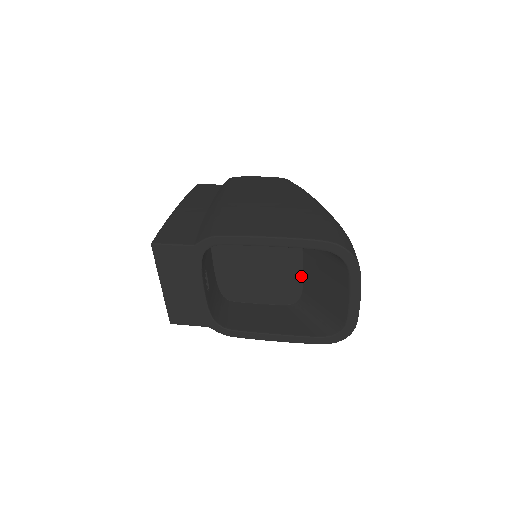
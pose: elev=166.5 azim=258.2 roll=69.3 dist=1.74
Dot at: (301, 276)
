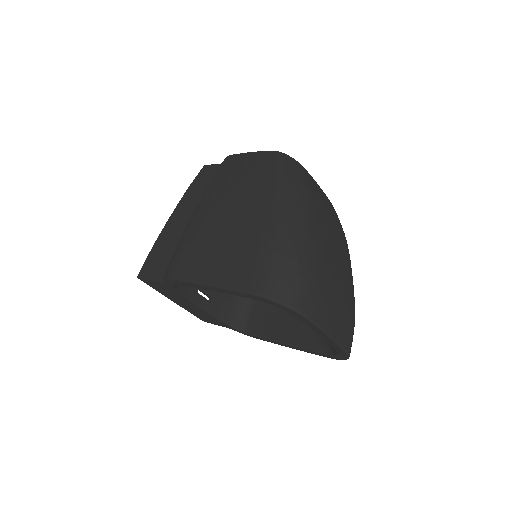
Dot at: occluded
